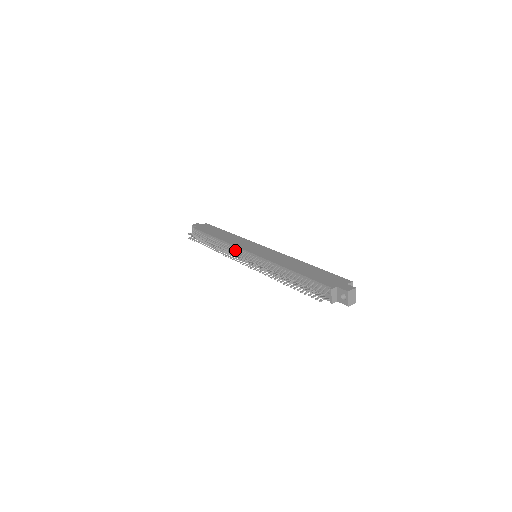
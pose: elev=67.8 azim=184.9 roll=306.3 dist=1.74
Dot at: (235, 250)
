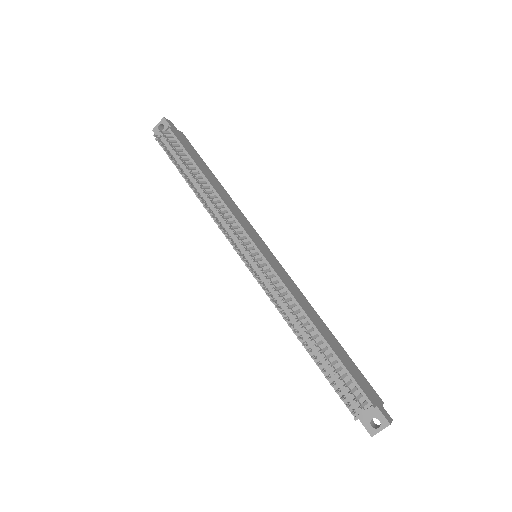
Dot at: (235, 226)
